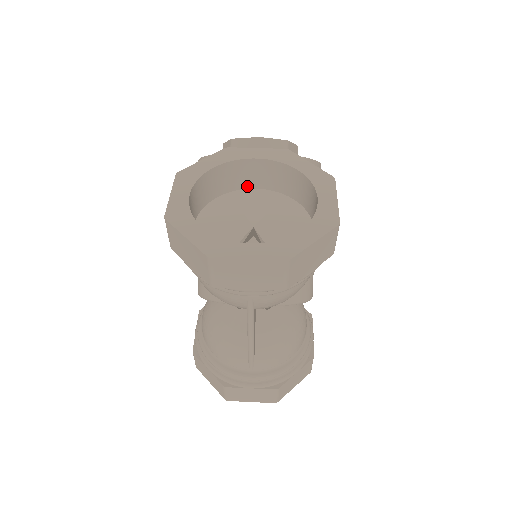
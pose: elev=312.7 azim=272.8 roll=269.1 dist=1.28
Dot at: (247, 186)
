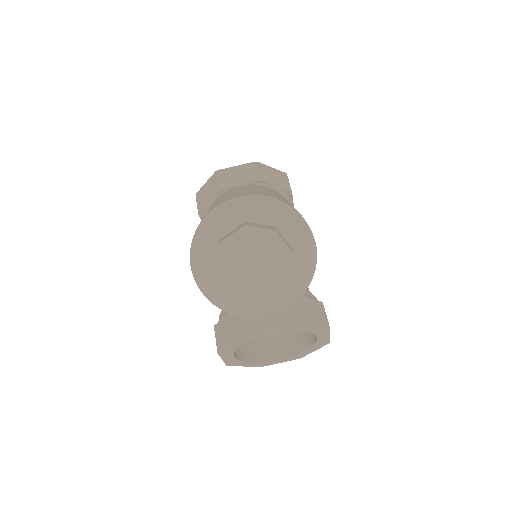
Dot at: occluded
